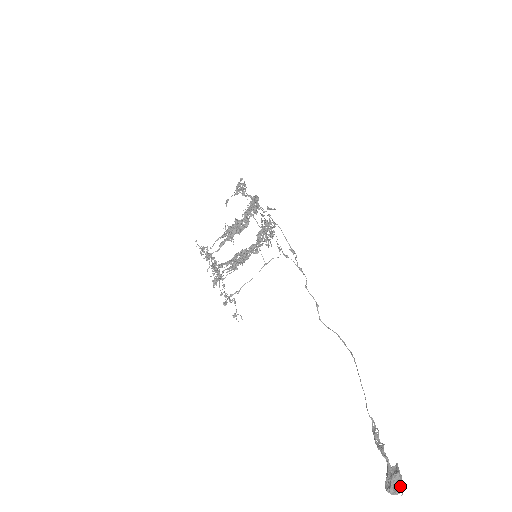
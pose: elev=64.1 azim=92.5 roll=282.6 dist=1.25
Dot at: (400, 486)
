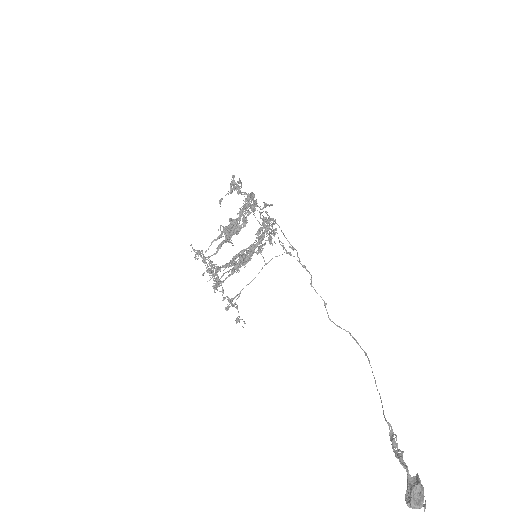
Dot at: (422, 499)
